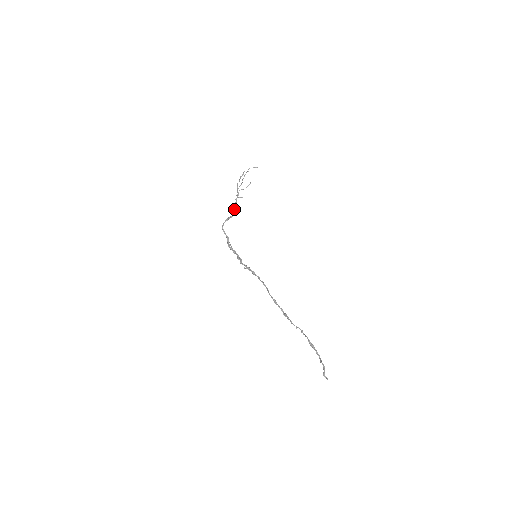
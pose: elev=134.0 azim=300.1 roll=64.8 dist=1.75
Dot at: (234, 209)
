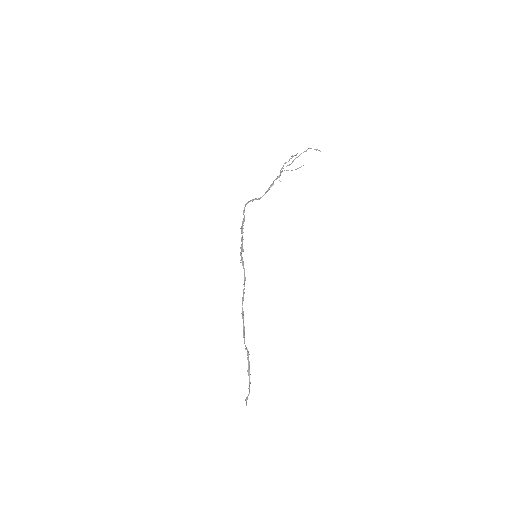
Dot at: (266, 192)
